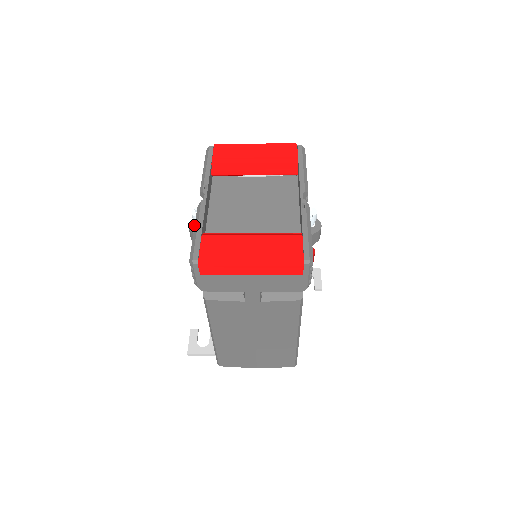
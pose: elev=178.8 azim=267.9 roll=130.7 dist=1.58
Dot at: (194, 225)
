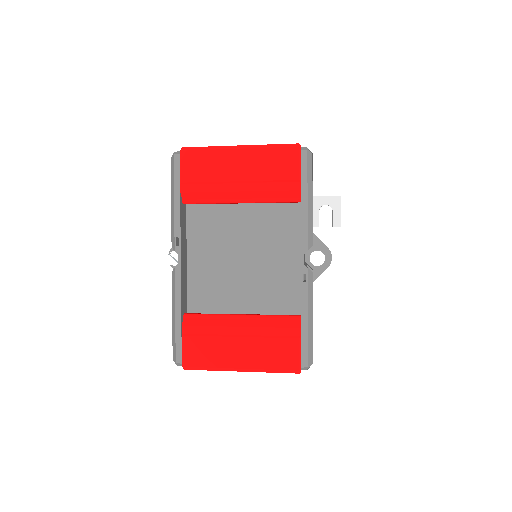
Dot at: occluded
